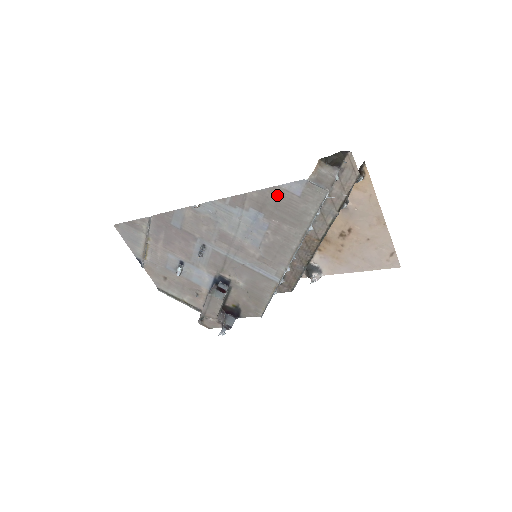
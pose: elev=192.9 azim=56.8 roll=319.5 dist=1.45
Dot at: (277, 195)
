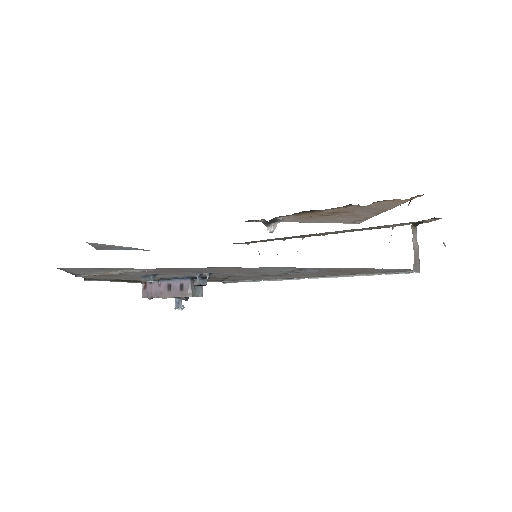
Dot at: occluded
